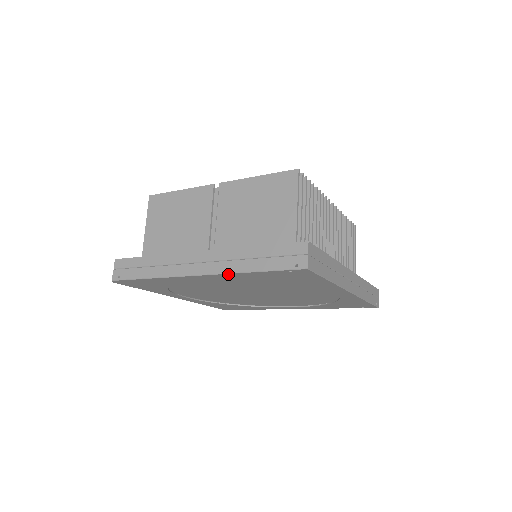
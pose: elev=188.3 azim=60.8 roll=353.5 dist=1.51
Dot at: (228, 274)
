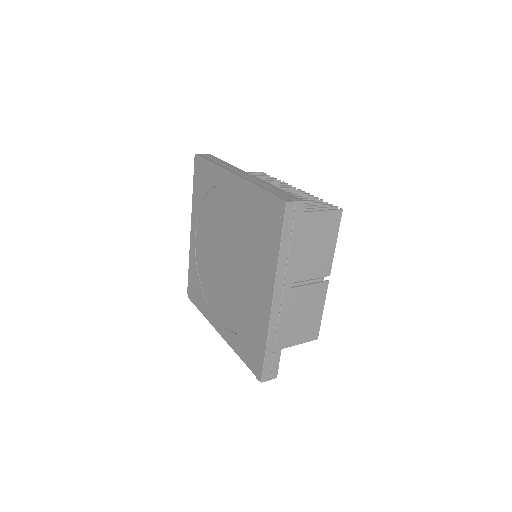
Dot at: (193, 208)
